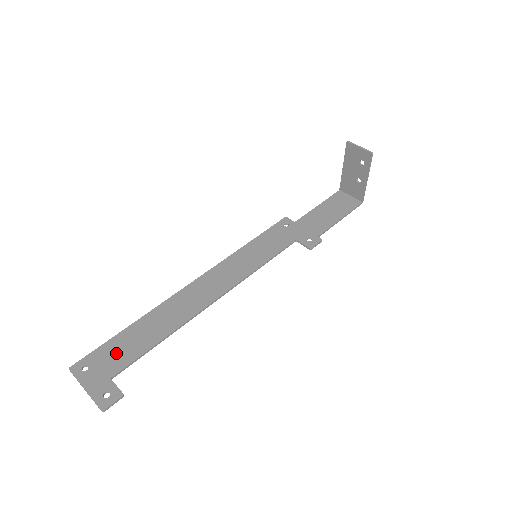
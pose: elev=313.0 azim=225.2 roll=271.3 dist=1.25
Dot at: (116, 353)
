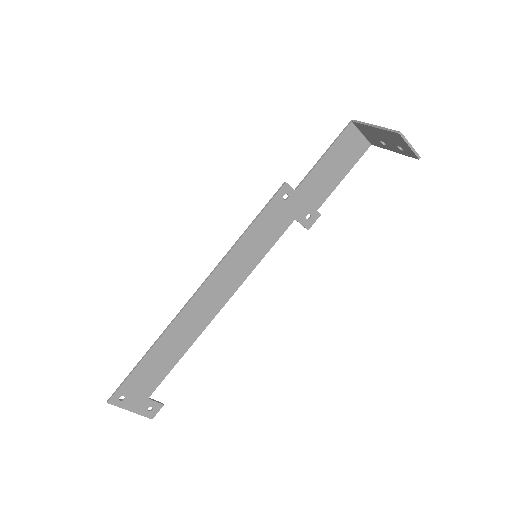
Dot at: (144, 380)
